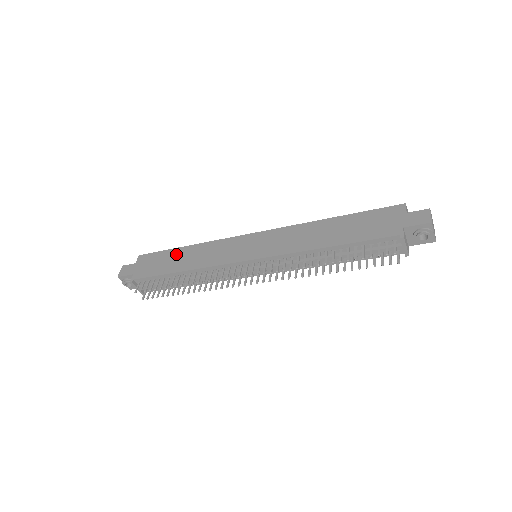
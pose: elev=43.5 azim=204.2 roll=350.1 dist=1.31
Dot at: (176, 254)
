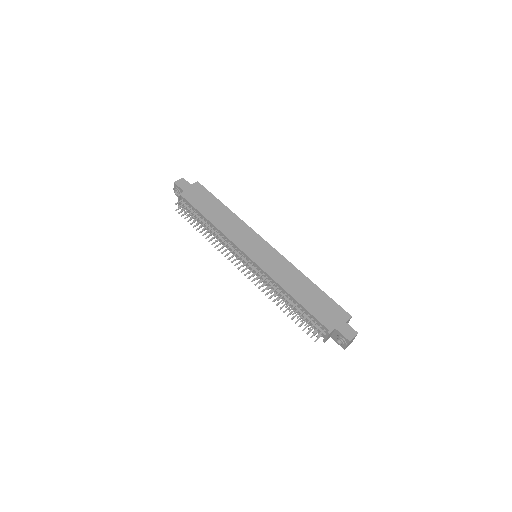
Dot at: (217, 206)
